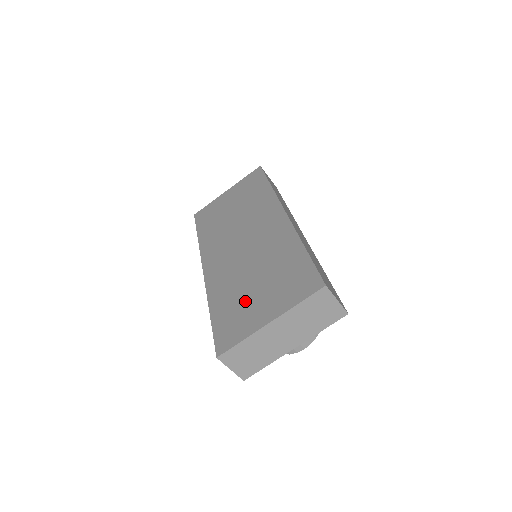
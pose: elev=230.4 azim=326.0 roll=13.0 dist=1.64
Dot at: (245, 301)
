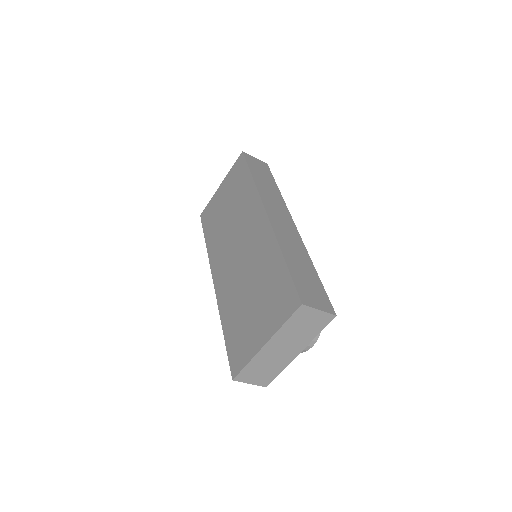
Dot at: (246, 320)
